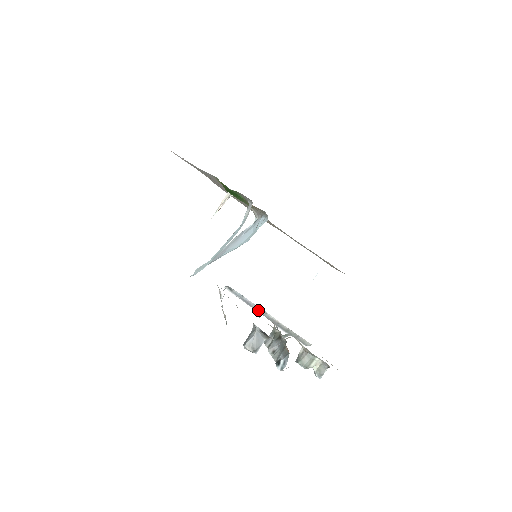
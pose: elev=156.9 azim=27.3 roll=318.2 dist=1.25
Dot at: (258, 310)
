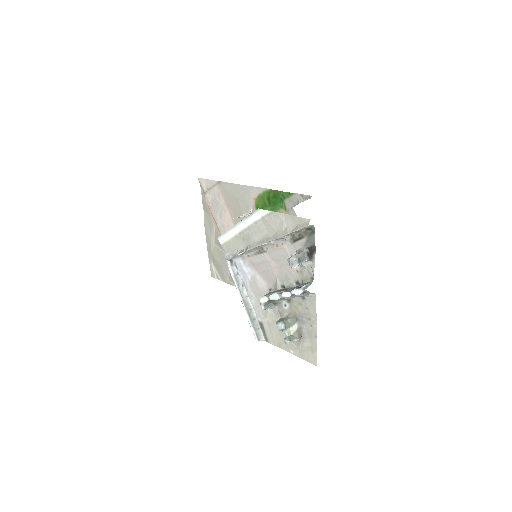
Dot at: (242, 291)
